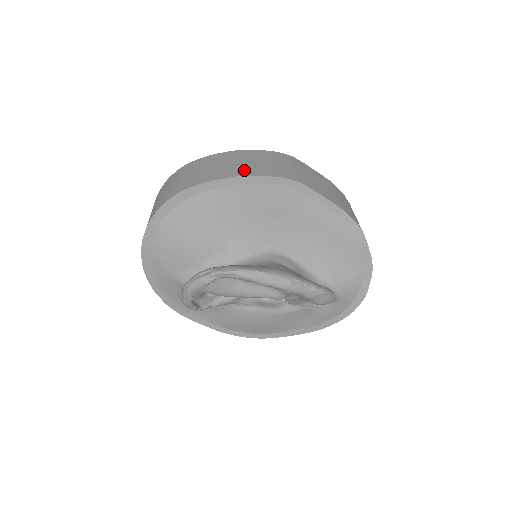
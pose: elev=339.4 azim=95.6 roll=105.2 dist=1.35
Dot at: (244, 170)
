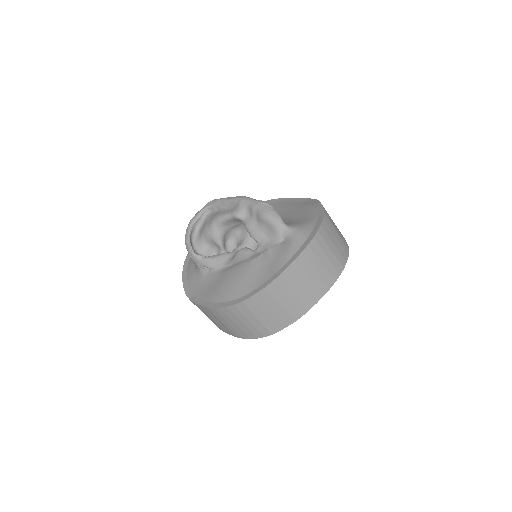
Dot at: occluded
